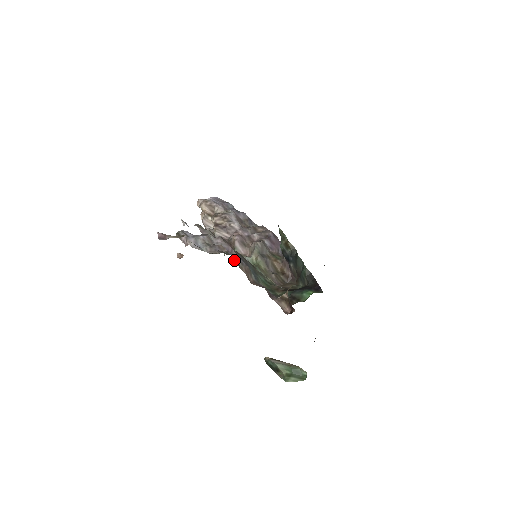
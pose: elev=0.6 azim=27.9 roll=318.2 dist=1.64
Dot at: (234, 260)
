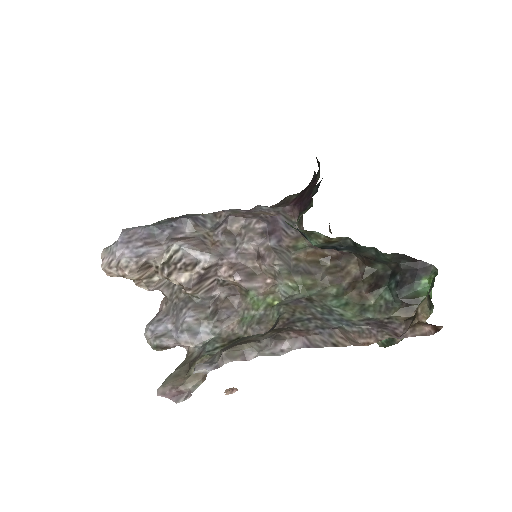
Dot at: occluded
